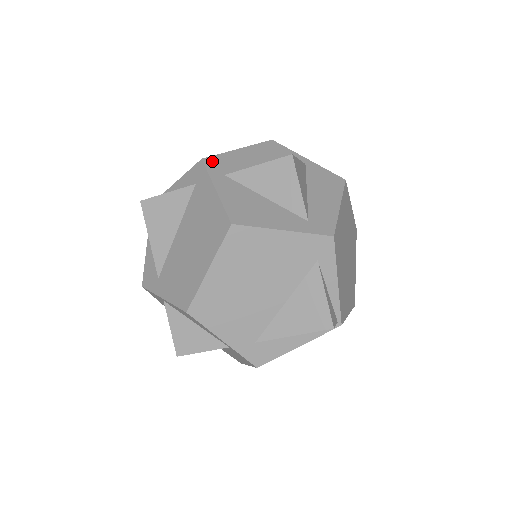
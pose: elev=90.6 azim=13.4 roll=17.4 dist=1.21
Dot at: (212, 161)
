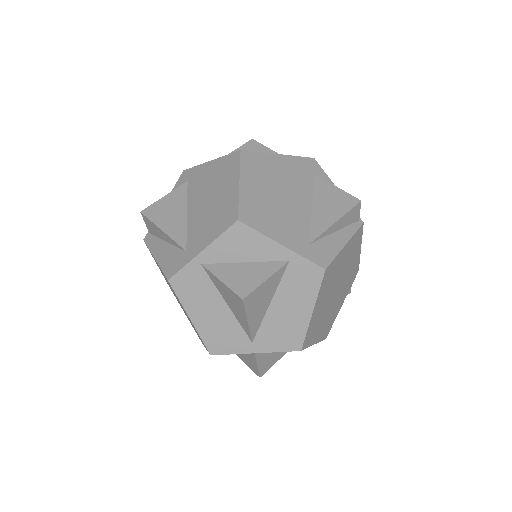
Dot at: occluded
